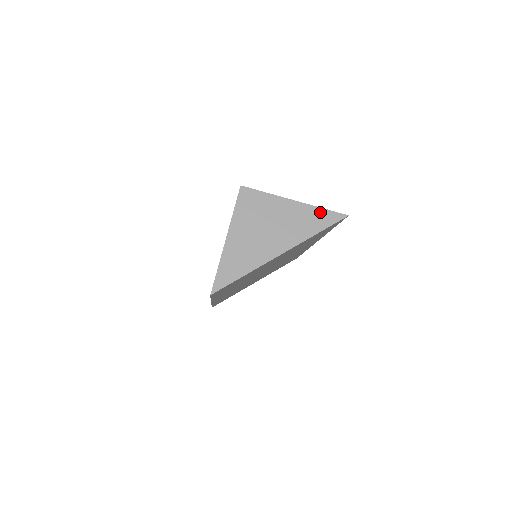
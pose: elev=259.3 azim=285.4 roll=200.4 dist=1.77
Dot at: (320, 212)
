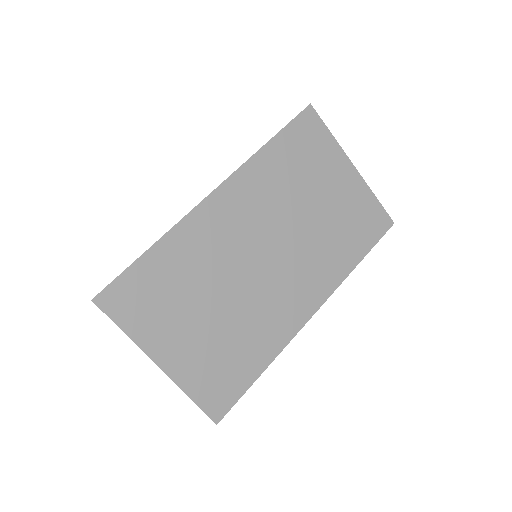
Dot at: occluded
